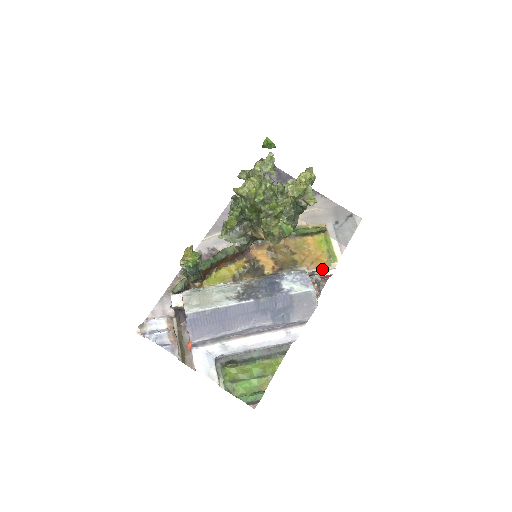
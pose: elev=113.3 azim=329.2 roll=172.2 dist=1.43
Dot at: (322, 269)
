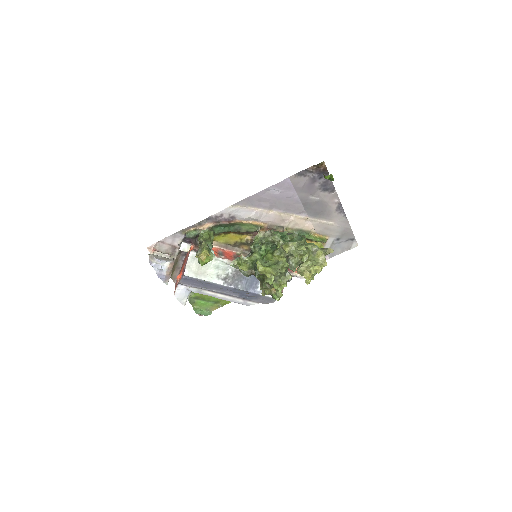
Dot at: occluded
